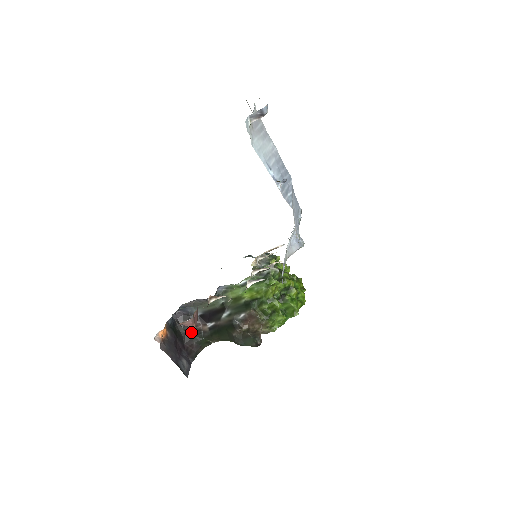
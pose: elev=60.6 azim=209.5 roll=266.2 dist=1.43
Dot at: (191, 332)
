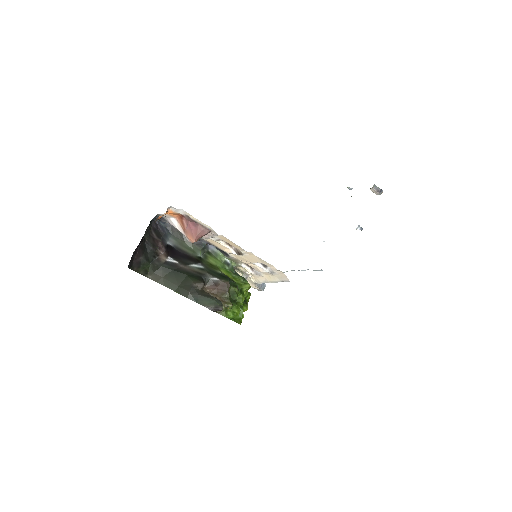
Dot at: (151, 247)
